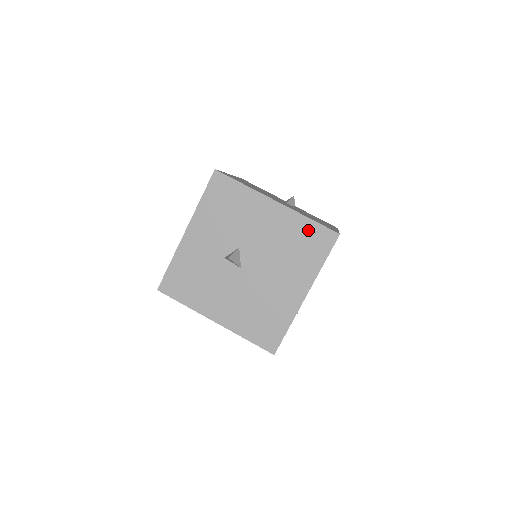
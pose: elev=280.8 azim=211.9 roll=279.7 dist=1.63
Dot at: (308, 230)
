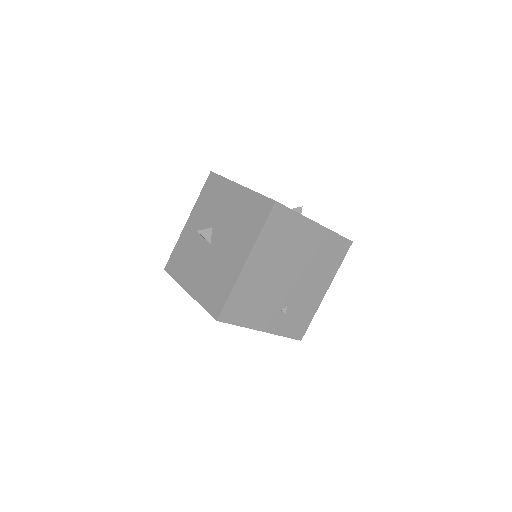
Dot at: (255, 203)
